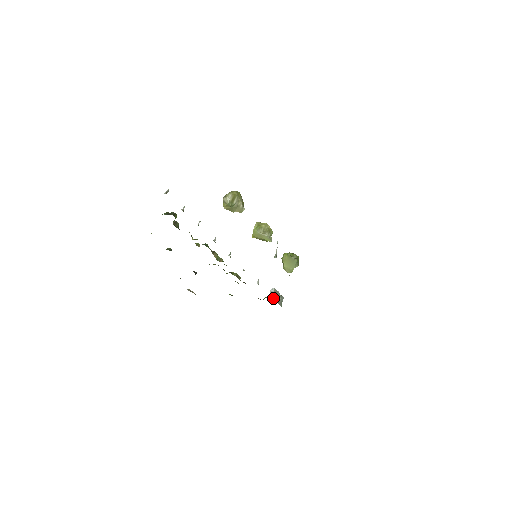
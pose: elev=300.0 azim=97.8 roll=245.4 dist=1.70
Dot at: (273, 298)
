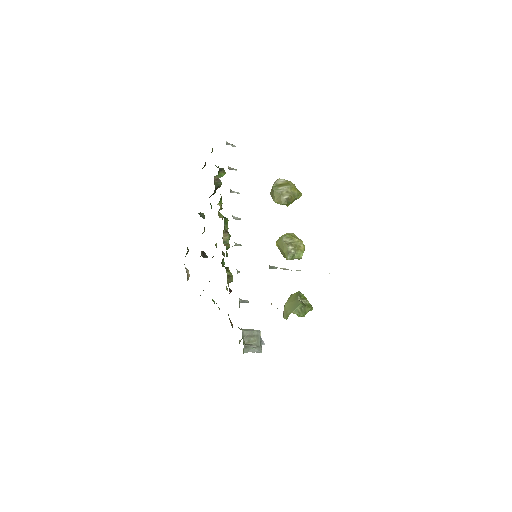
Dot at: (242, 330)
